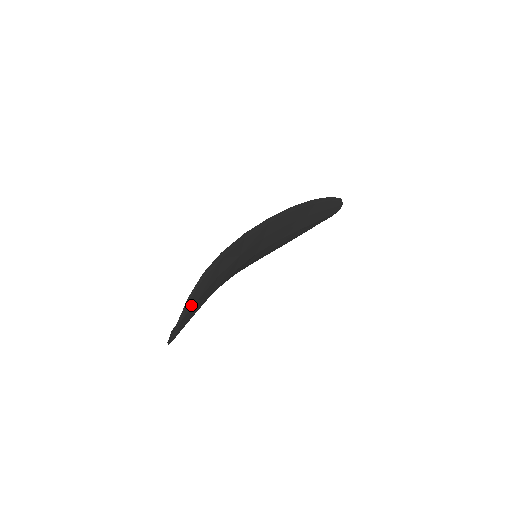
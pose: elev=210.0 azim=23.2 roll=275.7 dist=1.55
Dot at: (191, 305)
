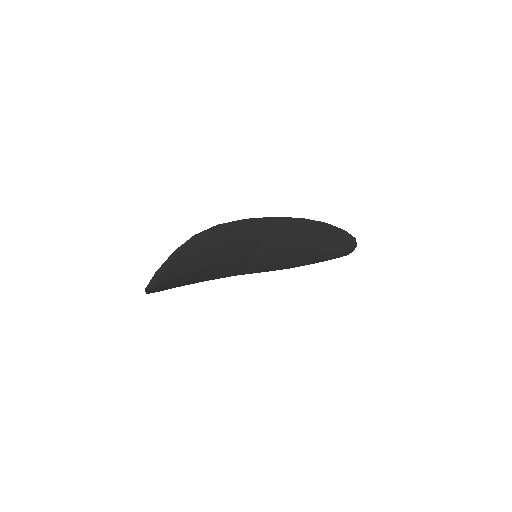
Dot at: (176, 261)
